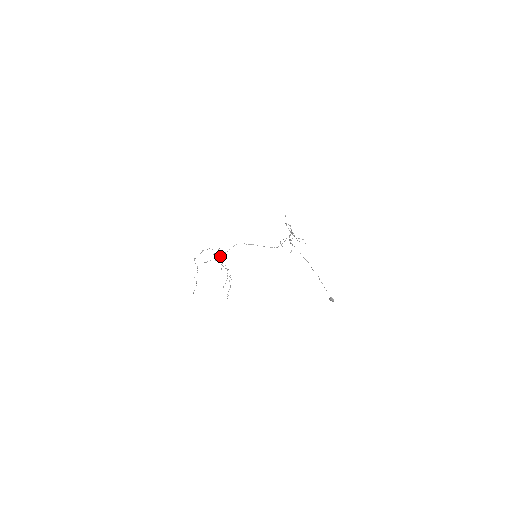
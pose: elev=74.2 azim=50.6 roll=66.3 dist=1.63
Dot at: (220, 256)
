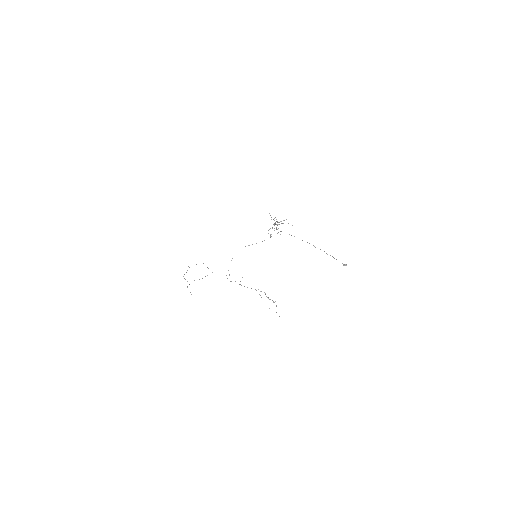
Dot at: occluded
